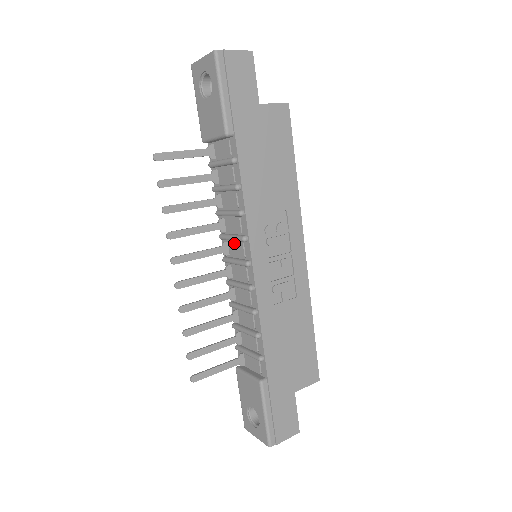
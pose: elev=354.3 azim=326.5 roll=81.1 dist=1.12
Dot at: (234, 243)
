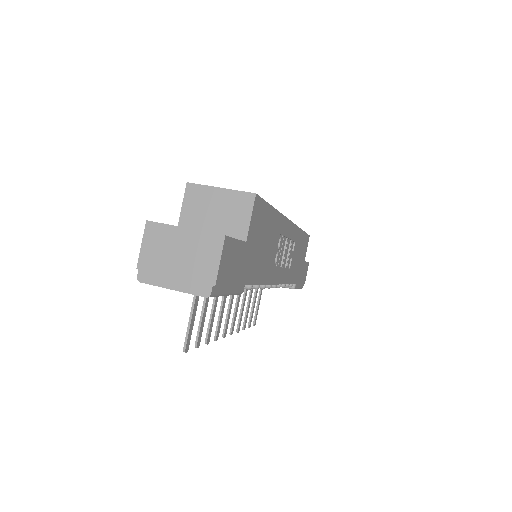
Dot at: occluded
